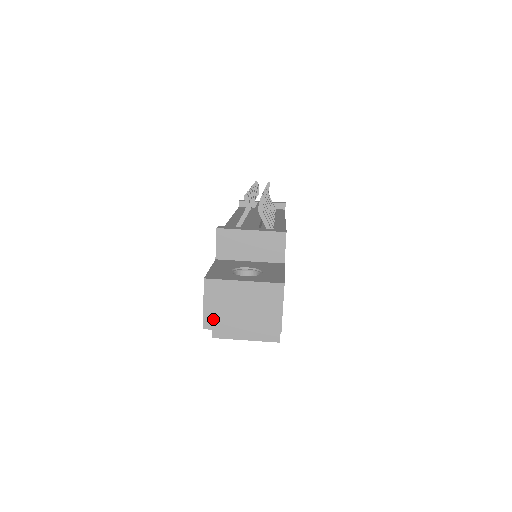
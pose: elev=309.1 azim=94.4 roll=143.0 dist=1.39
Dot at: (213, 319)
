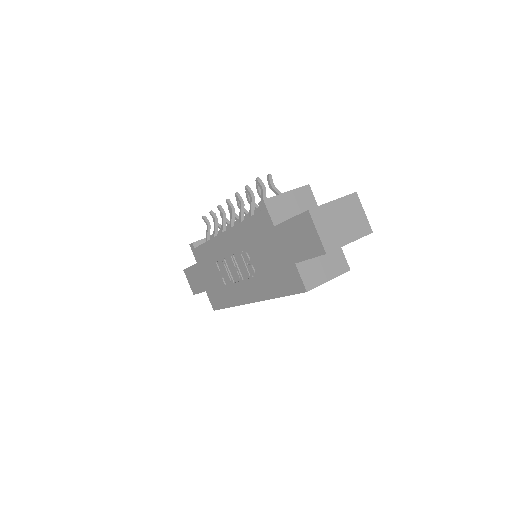
Dot at: (329, 242)
